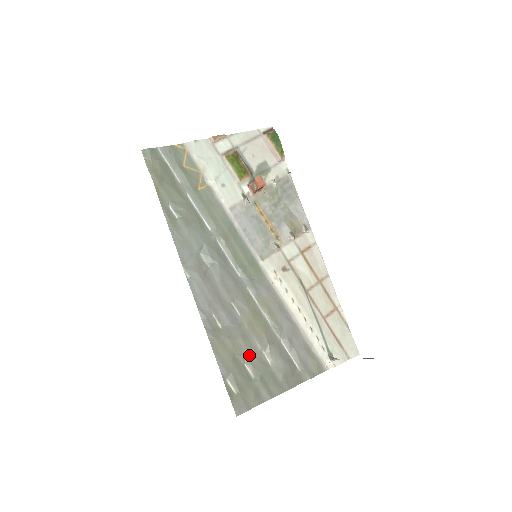
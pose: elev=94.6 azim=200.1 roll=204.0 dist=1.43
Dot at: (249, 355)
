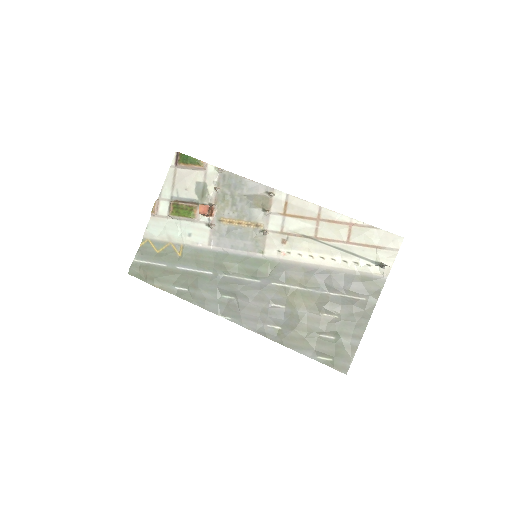
Dot at: (316, 327)
